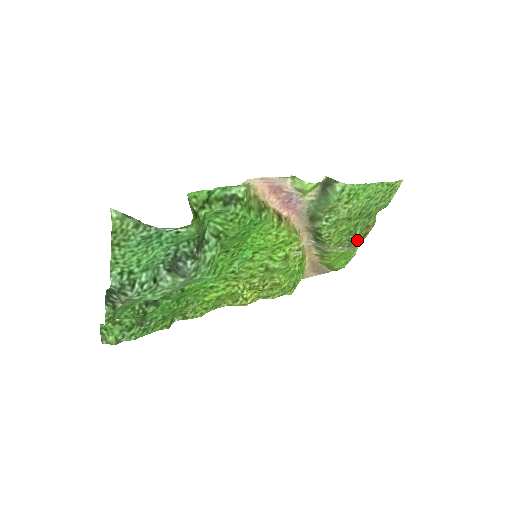
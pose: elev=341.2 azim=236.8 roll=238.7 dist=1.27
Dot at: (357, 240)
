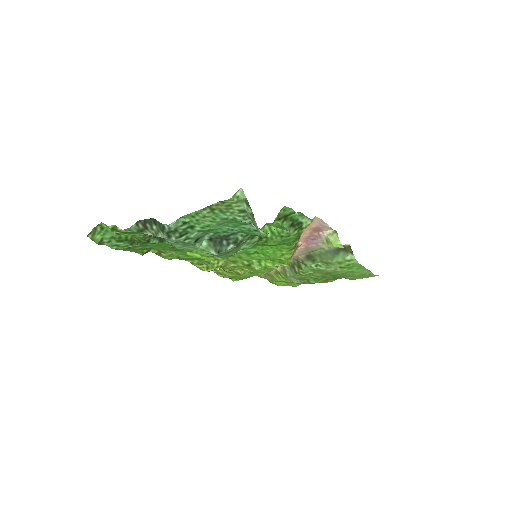
Dot at: occluded
